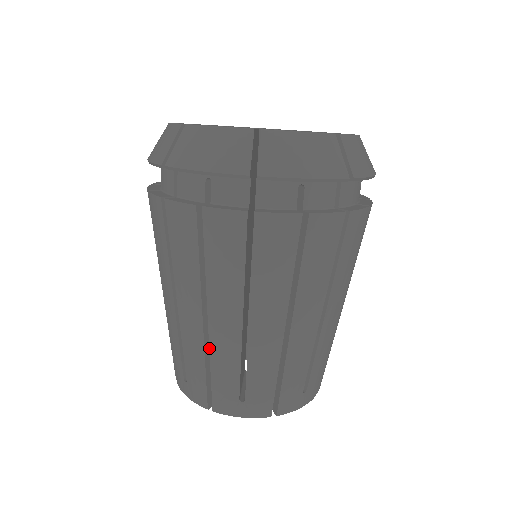
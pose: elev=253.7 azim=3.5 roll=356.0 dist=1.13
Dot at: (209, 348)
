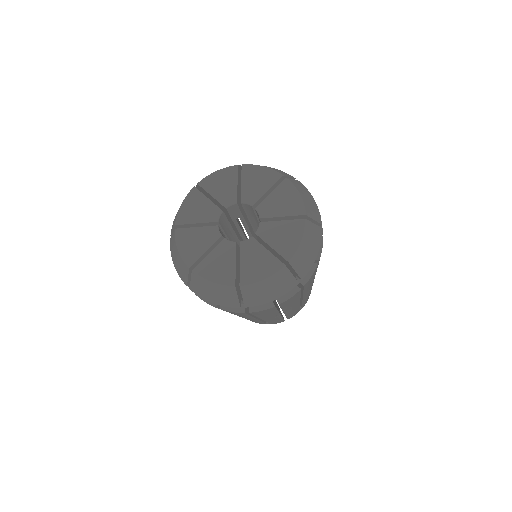
Dot at: occluded
